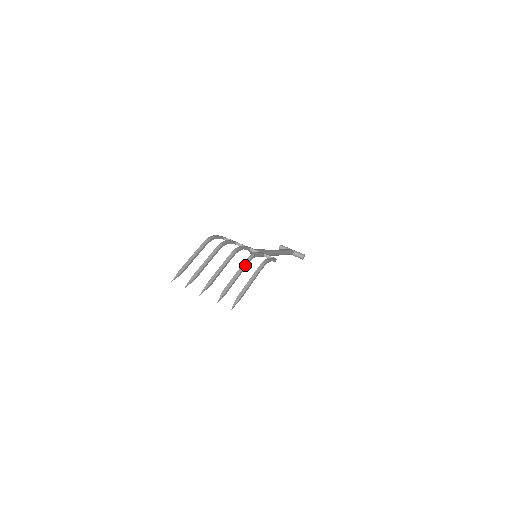
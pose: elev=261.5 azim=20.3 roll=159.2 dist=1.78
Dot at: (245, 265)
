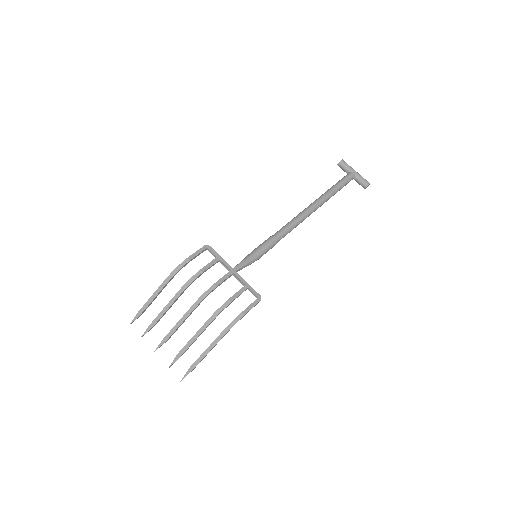
Dot at: (206, 326)
